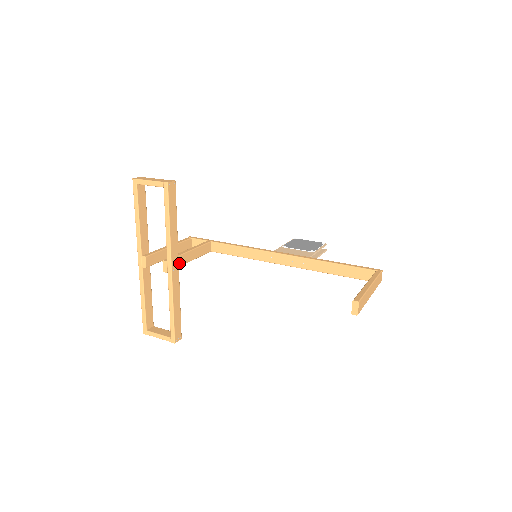
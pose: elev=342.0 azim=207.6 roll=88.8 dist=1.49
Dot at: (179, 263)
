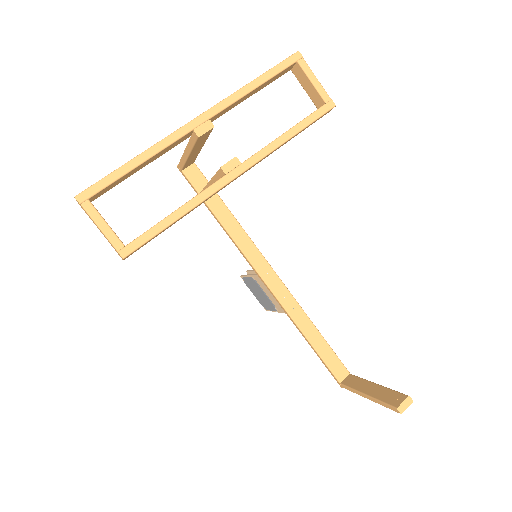
Dot at: occluded
